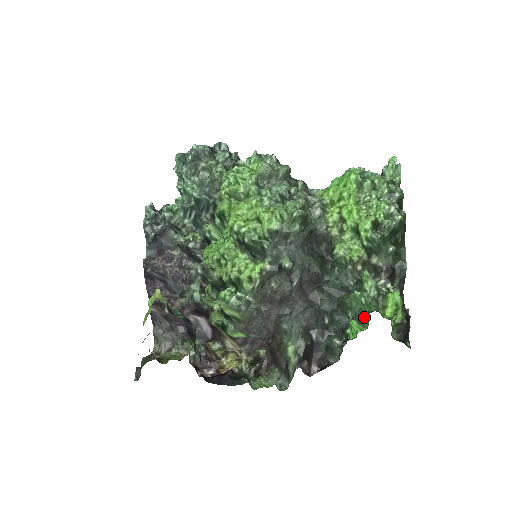
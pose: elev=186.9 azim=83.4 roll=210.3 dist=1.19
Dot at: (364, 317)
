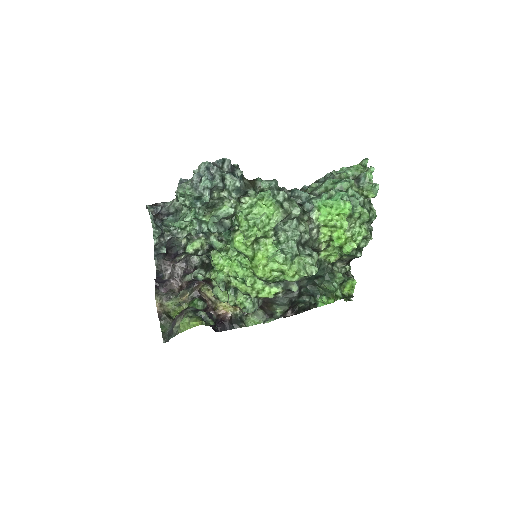
Dot at: (331, 295)
